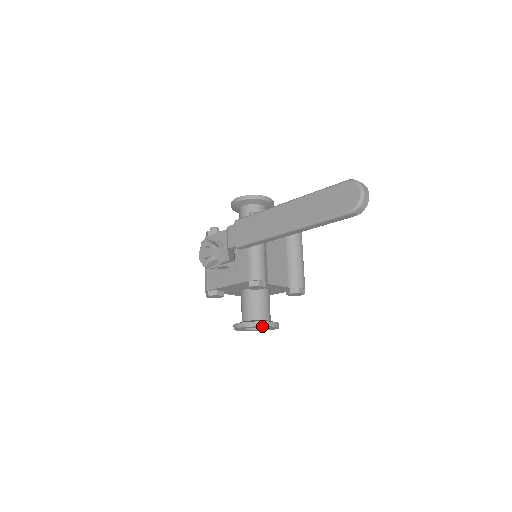
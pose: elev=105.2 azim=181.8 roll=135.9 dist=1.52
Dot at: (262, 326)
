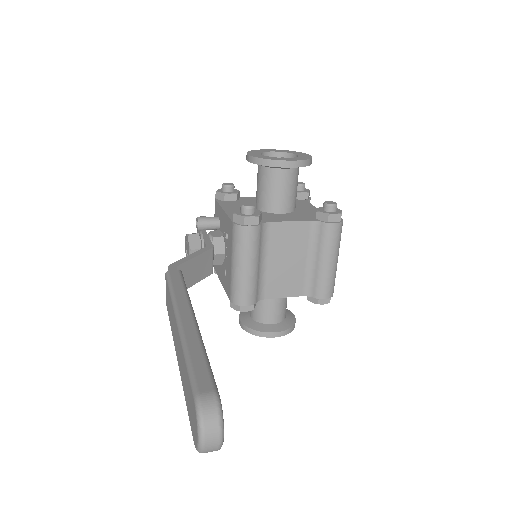
Dot at: (261, 335)
